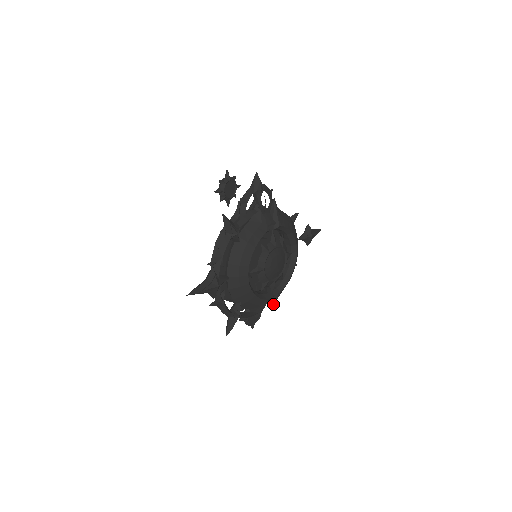
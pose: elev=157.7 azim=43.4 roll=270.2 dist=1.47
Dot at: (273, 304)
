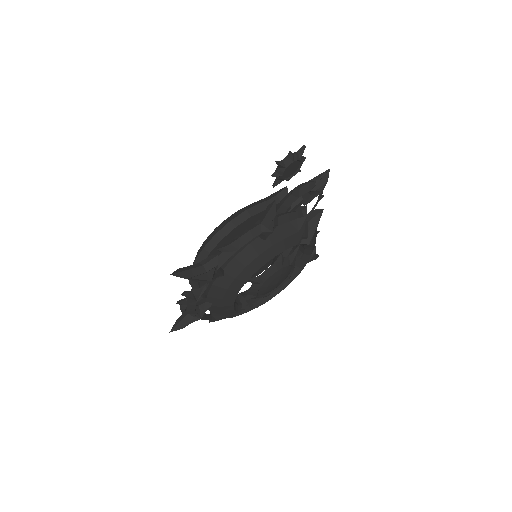
Dot at: (235, 315)
